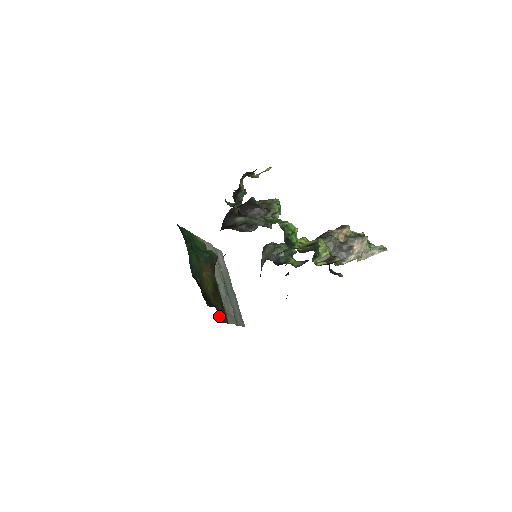
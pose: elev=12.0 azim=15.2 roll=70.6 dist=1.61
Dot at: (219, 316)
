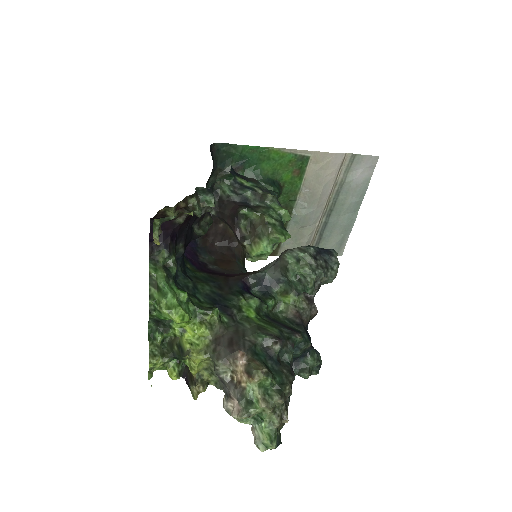
Dot at: occluded
